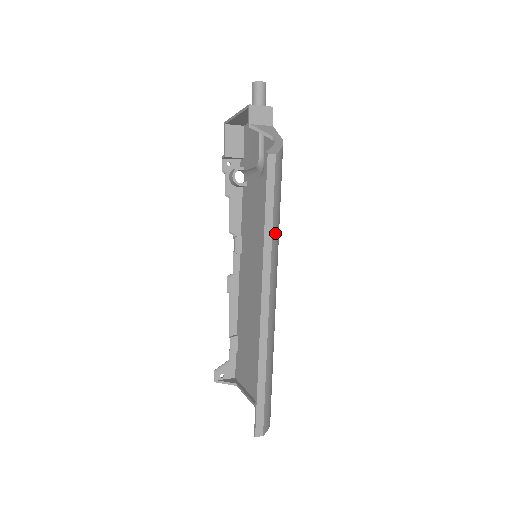
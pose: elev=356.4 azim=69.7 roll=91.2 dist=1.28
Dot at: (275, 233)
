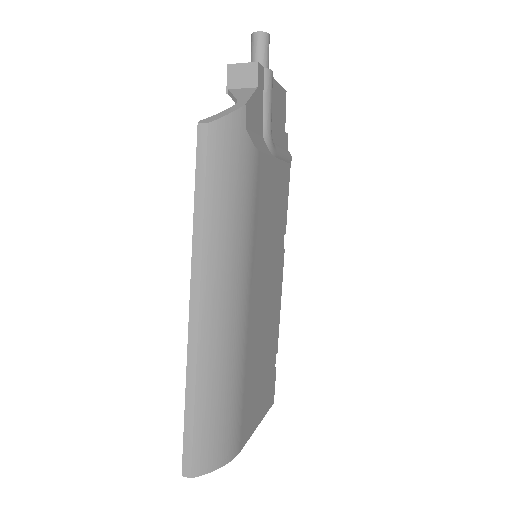
Dot at: (213, 227)
